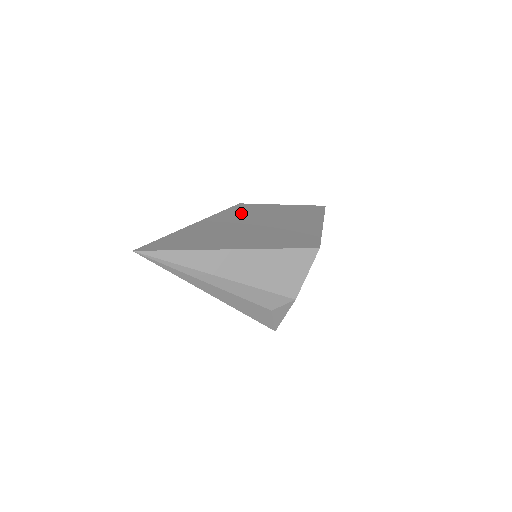
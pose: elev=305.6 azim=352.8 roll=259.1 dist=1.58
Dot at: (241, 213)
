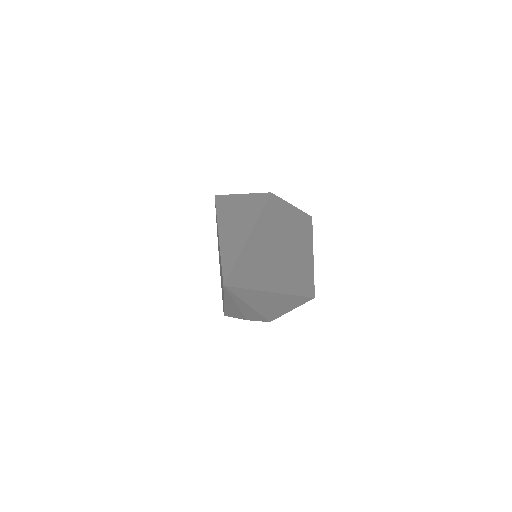
Dot at: (275, 216)
